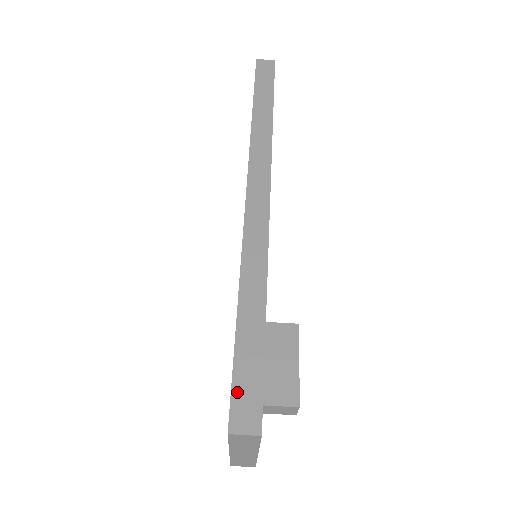
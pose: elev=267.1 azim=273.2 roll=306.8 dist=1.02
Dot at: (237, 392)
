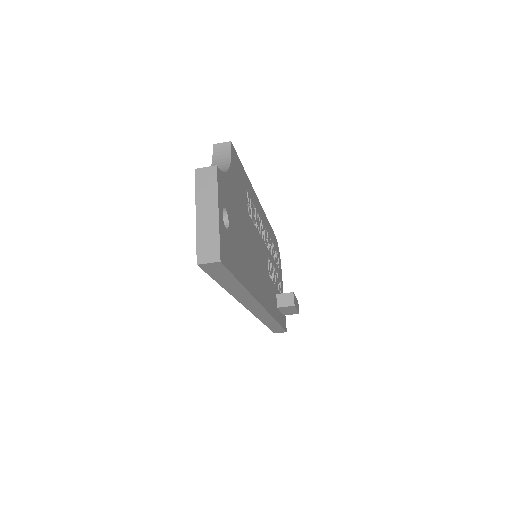
Dot at: (274, 331)
